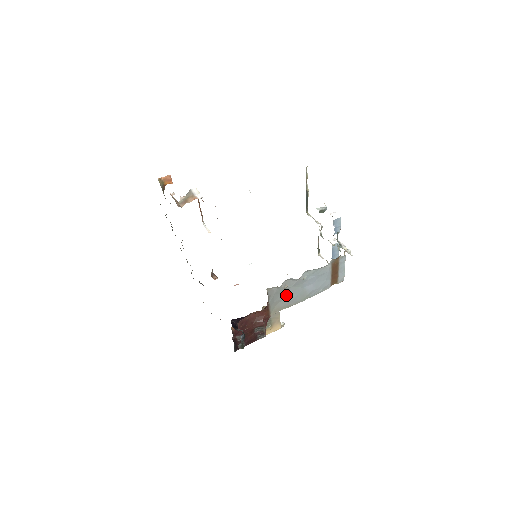
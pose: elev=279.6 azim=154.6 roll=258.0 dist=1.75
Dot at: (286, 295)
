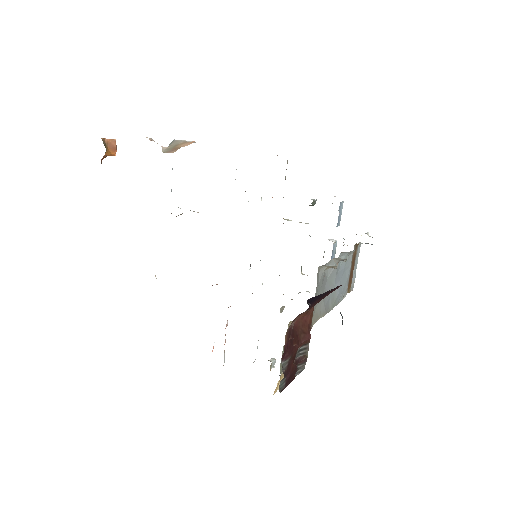
Dot at: (323, 292)
